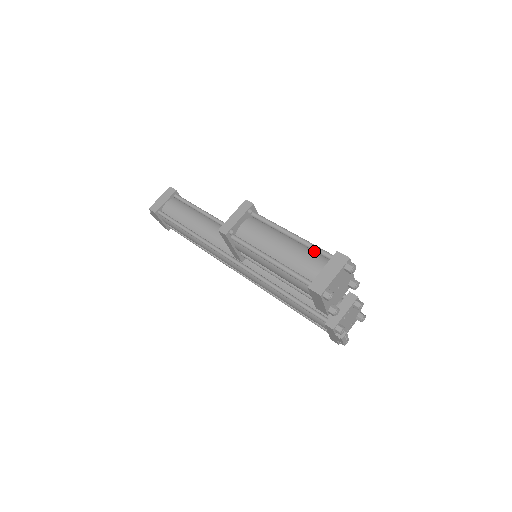
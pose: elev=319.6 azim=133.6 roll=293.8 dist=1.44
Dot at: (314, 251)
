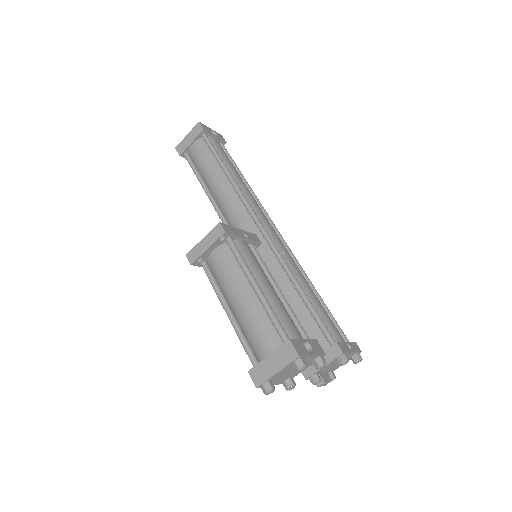
Dot at: (273, 321)
